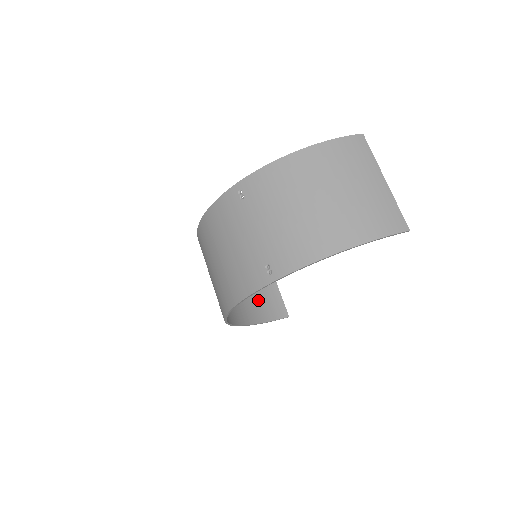
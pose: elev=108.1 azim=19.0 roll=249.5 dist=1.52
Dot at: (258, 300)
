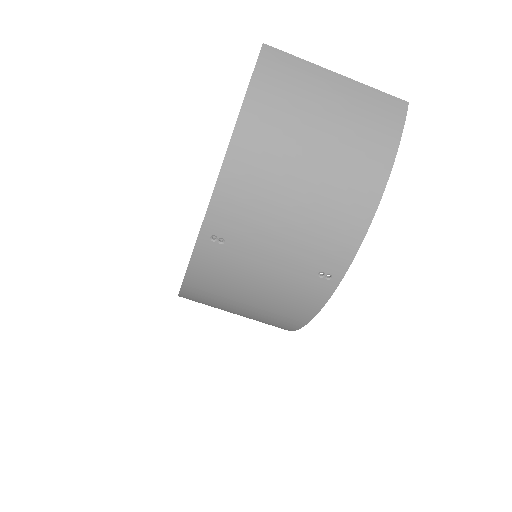
Dot at: occluded
